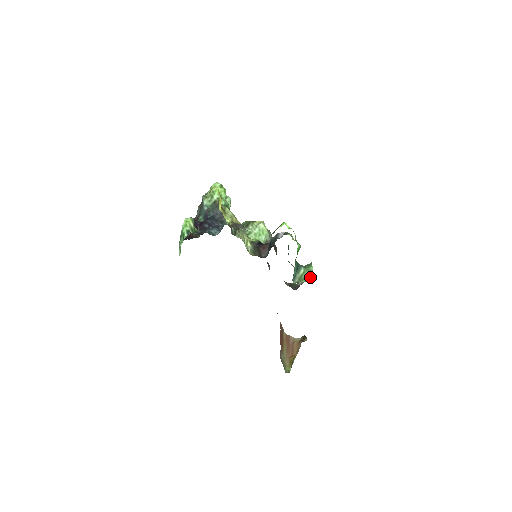
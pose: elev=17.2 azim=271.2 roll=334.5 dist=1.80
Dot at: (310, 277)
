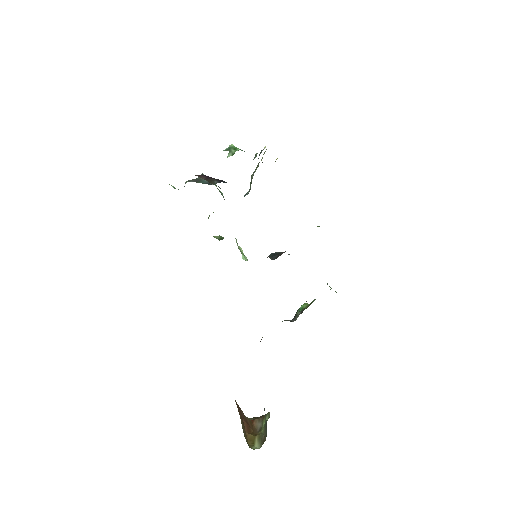
Dot at: occluded
